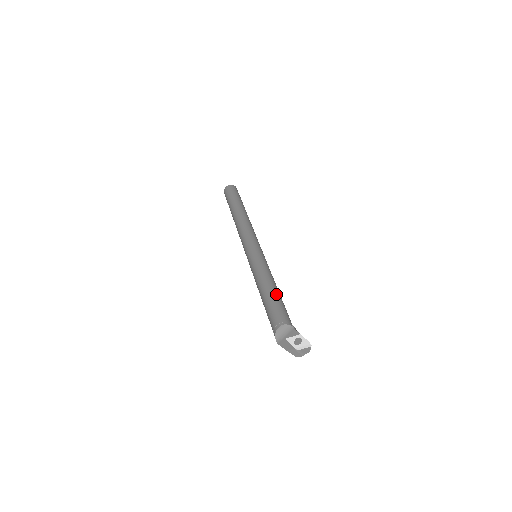
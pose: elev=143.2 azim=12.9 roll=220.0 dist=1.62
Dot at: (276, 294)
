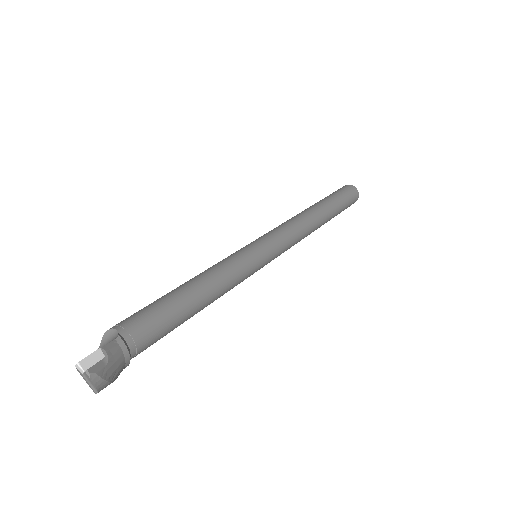
Dot at: (178, 293)
